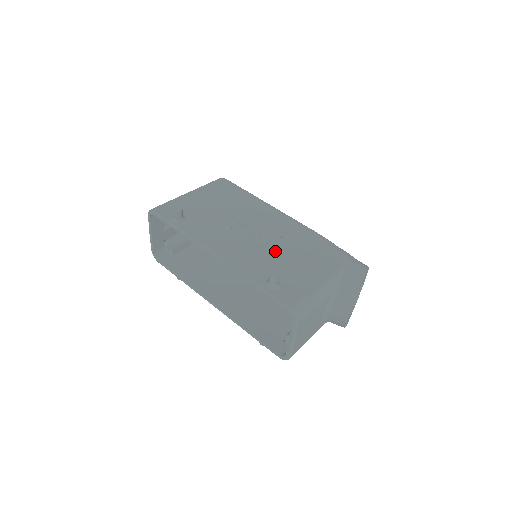
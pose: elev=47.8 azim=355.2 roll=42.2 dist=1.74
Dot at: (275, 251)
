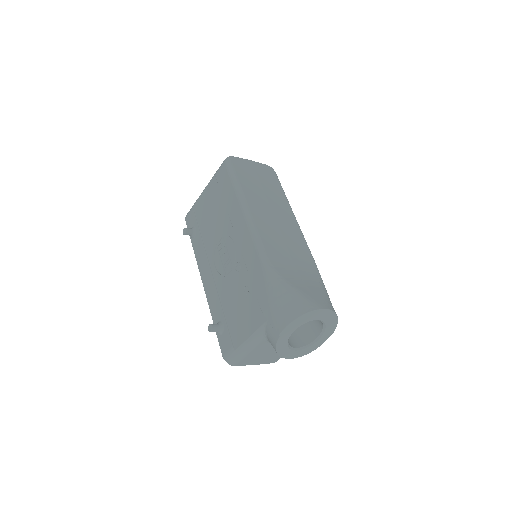
Dot at: (231, 285)
